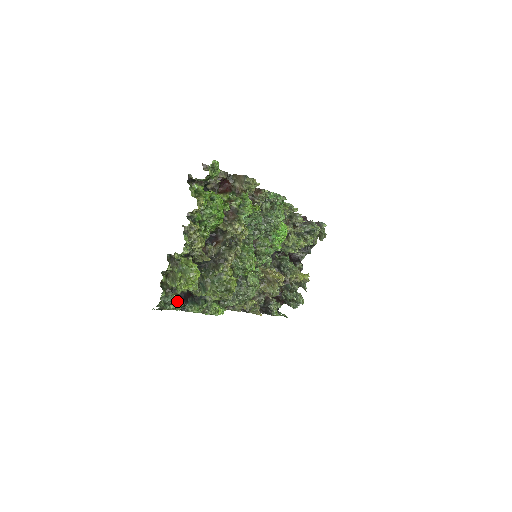
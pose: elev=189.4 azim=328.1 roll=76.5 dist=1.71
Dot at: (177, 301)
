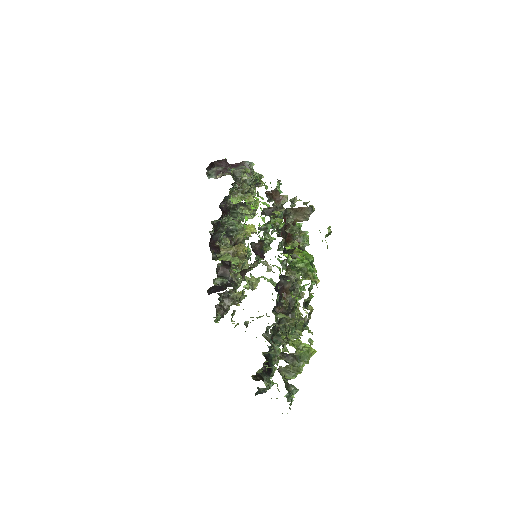
Dot at: (269, 378)
